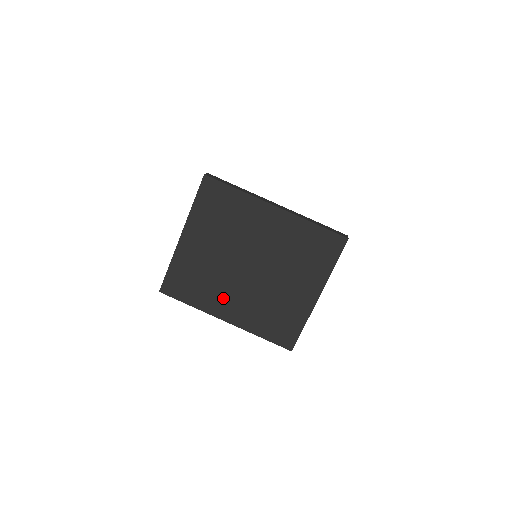
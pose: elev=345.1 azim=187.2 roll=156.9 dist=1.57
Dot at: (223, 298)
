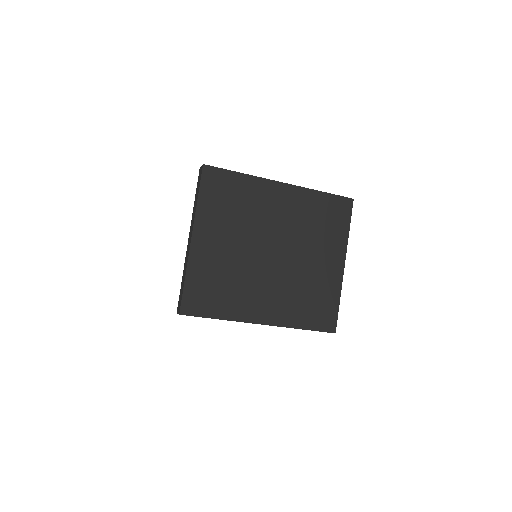
Dot at: (253, 298)
